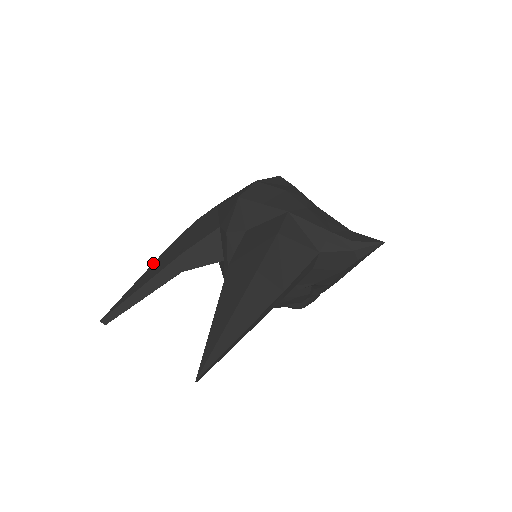
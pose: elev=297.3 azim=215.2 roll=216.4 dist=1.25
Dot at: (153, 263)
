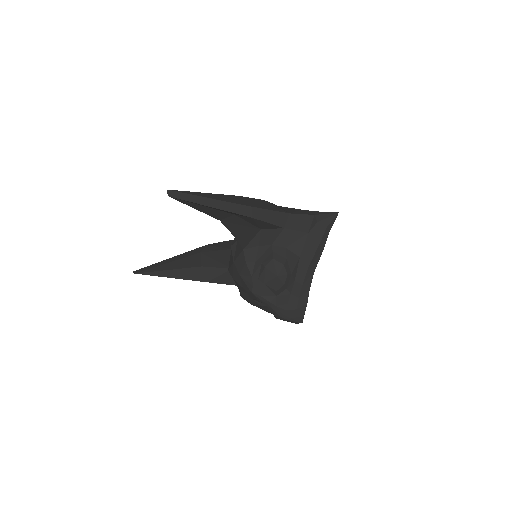
Dot at: occluded
